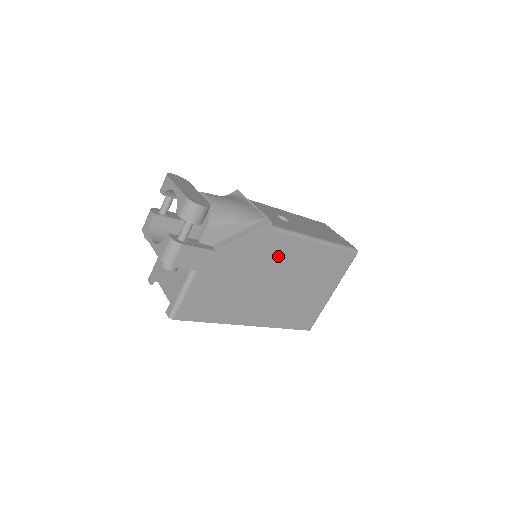
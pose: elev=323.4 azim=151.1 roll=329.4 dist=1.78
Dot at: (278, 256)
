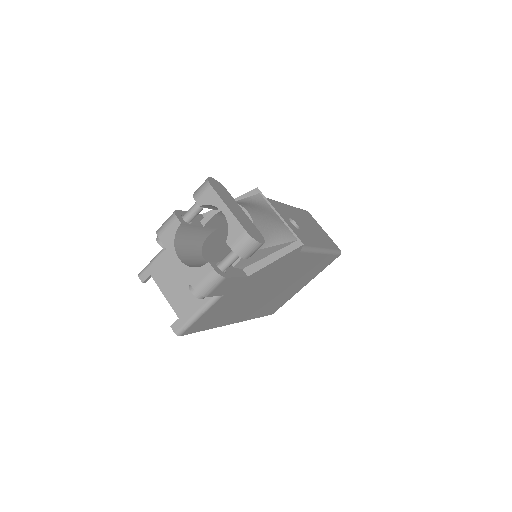
Dot at: (289, 269)
